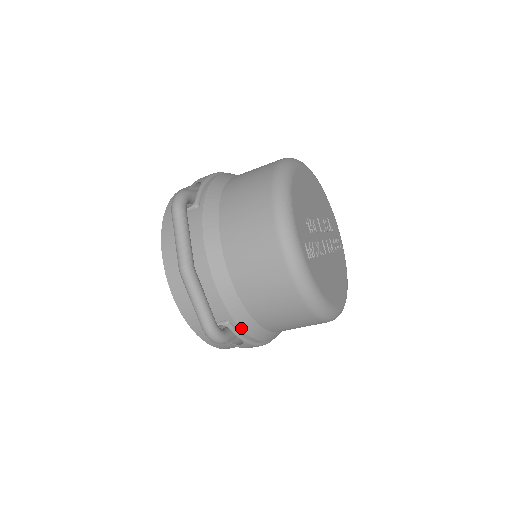
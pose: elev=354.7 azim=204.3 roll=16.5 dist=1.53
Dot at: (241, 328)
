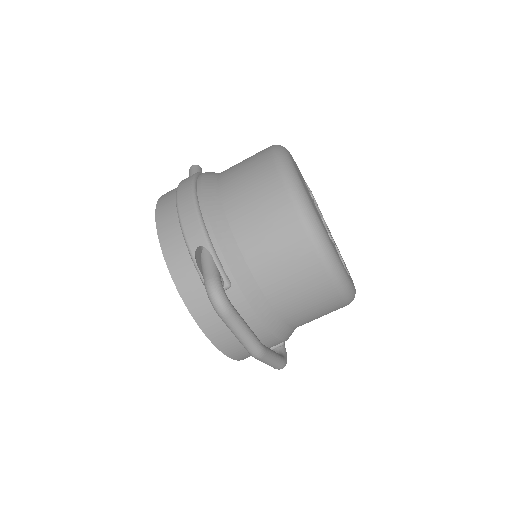
Dot at: occluded
